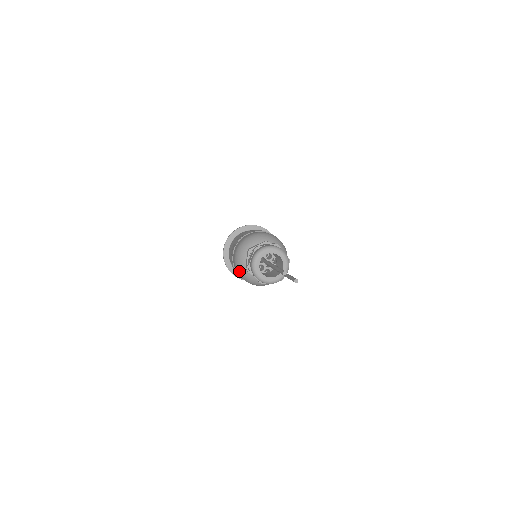
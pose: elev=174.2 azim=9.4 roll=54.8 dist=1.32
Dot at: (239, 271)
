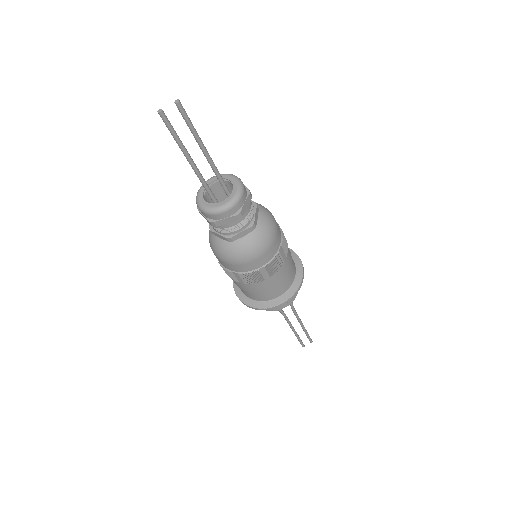
Dot at: (235, 258)
